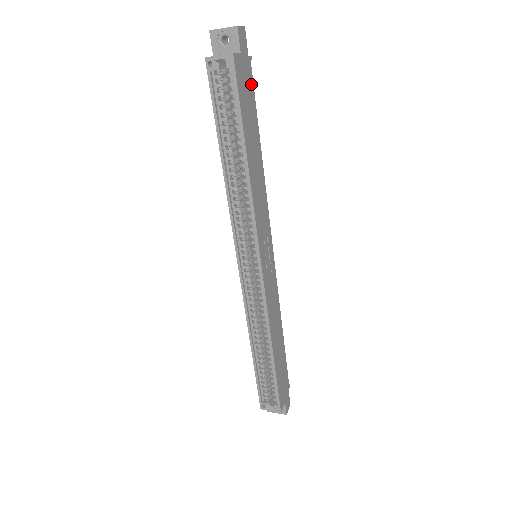
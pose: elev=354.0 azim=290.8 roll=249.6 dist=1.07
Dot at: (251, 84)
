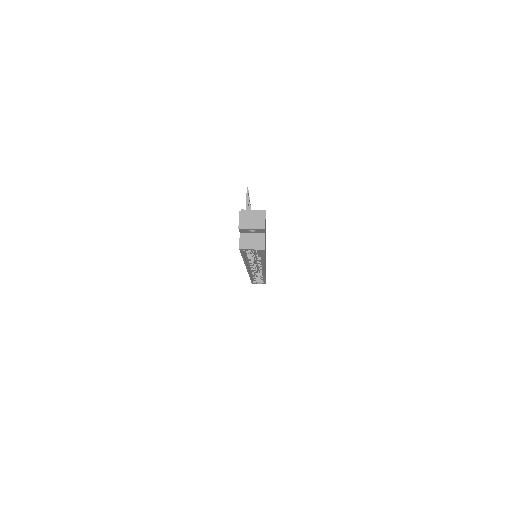
Dot at: occluded
